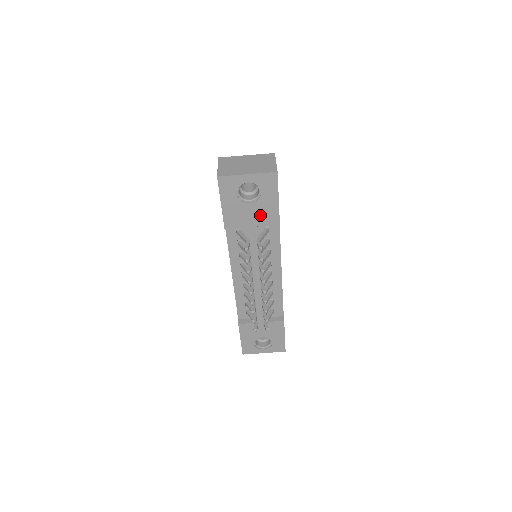
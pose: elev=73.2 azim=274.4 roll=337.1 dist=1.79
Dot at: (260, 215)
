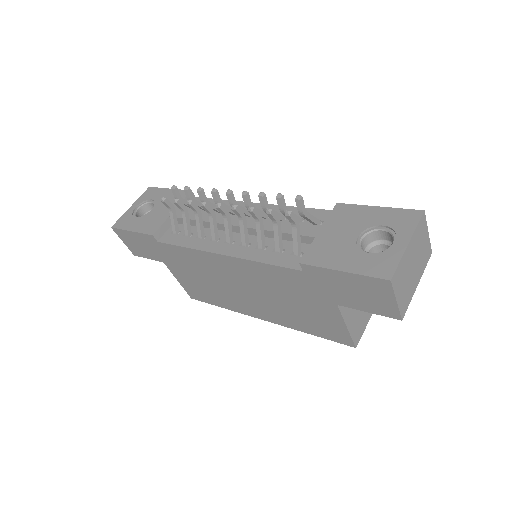
Dot at: occluded
